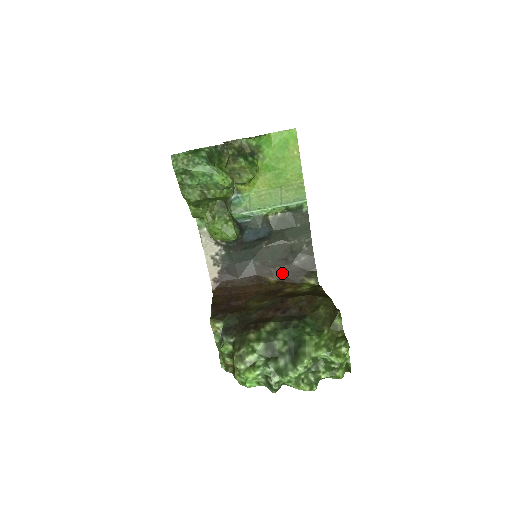
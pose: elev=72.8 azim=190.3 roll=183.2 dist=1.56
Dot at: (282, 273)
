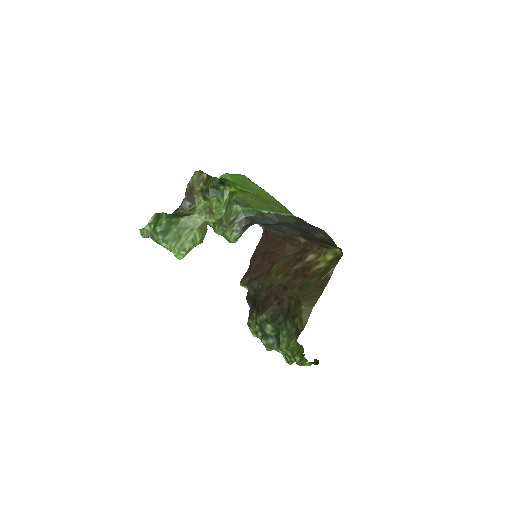
Dot at: (309, 237)
